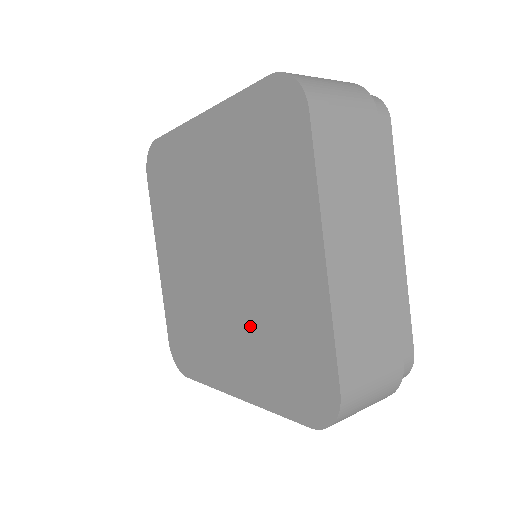
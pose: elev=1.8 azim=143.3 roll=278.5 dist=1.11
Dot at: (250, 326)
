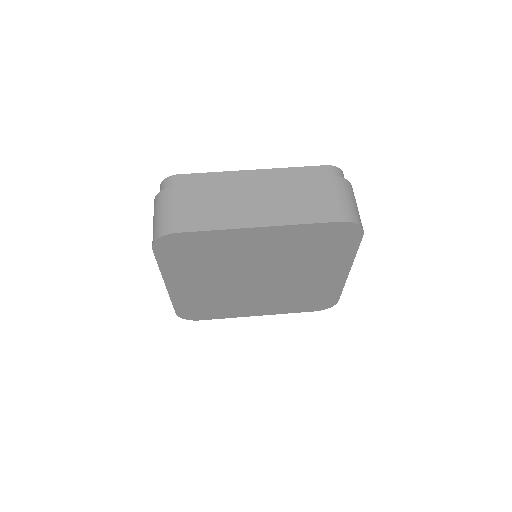
Dot at: (281, 296)
